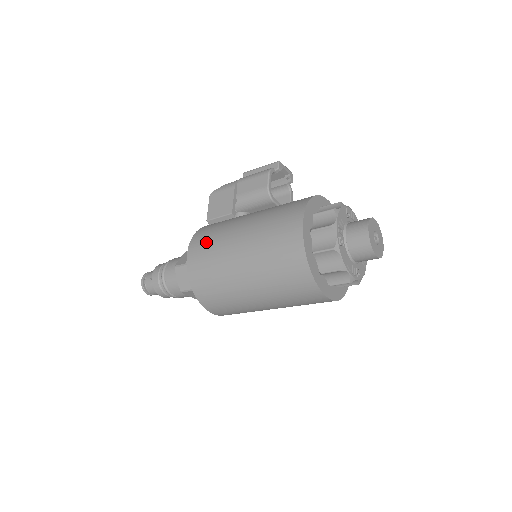
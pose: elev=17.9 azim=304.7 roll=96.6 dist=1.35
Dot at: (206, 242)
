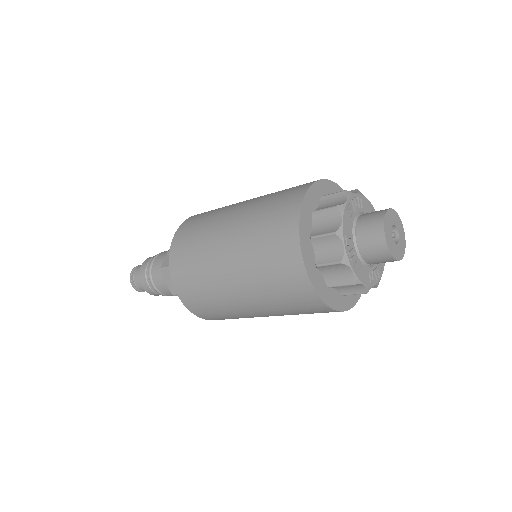
Dot at: occluded
